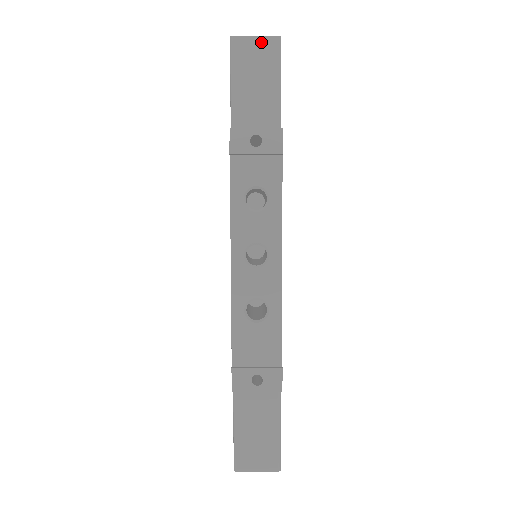
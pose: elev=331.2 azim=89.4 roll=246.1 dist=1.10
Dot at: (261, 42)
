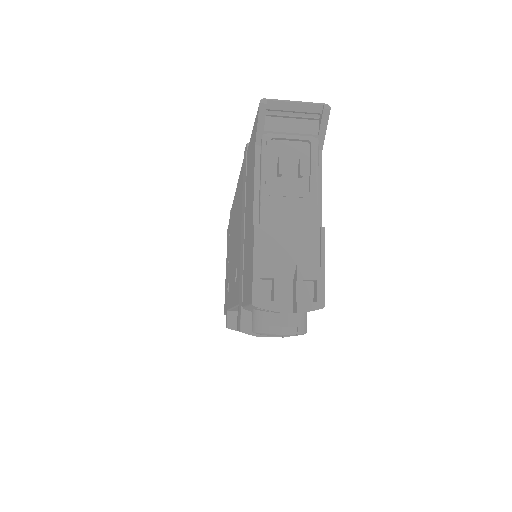
Dot at: occluded
